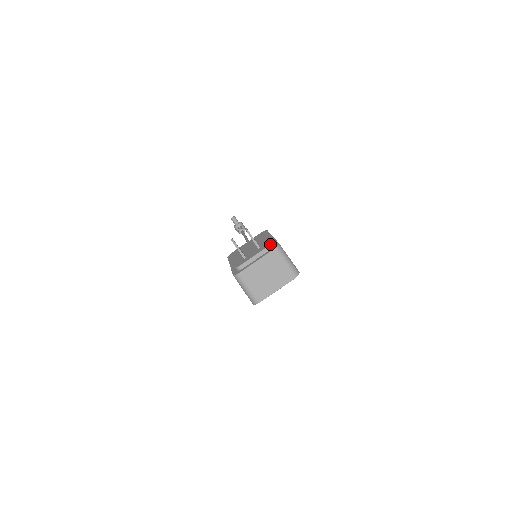
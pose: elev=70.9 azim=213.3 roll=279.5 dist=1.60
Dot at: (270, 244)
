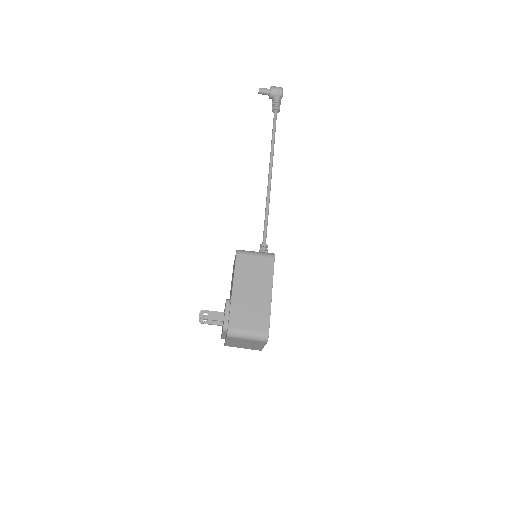
Dot at: (223, 328)
